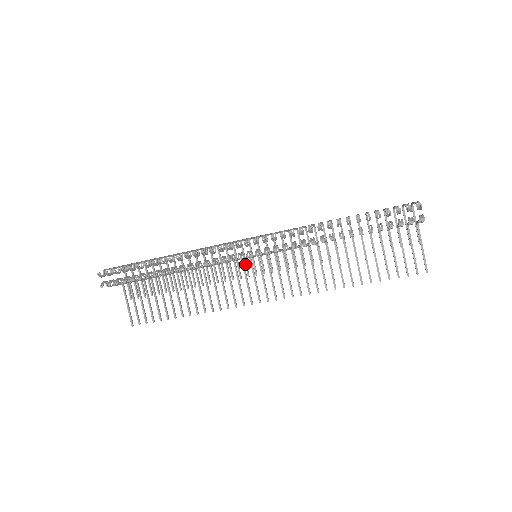
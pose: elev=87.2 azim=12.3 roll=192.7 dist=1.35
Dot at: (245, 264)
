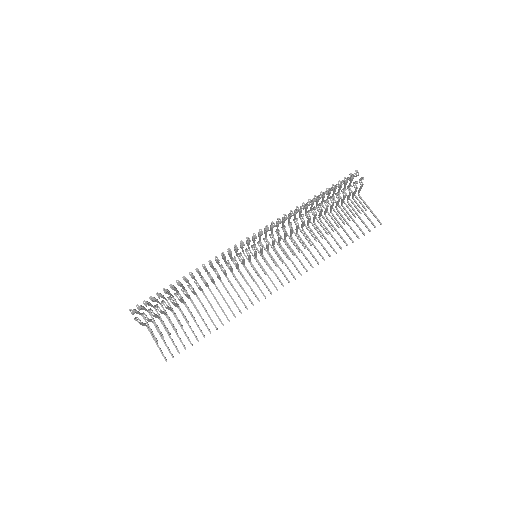
Dot at: (247, 272)
